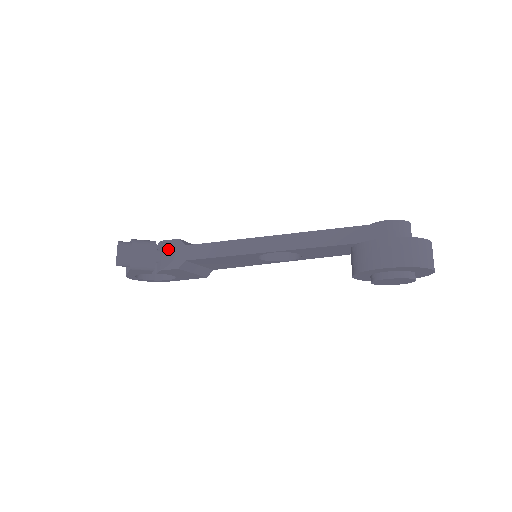
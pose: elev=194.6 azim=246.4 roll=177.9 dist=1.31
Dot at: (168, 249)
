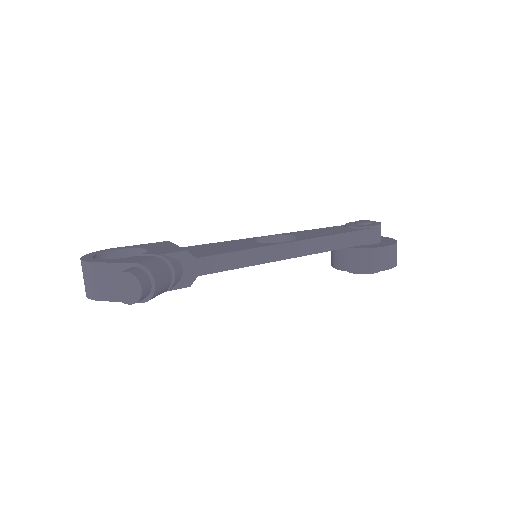
Dot at: (177, 266)
